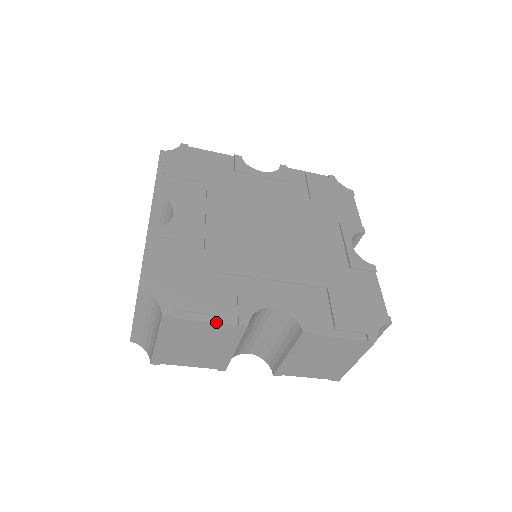
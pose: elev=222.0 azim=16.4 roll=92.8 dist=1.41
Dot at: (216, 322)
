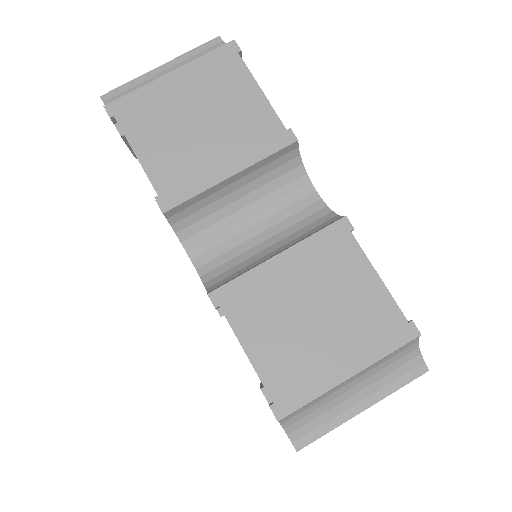
Dot at: (270, 104)
